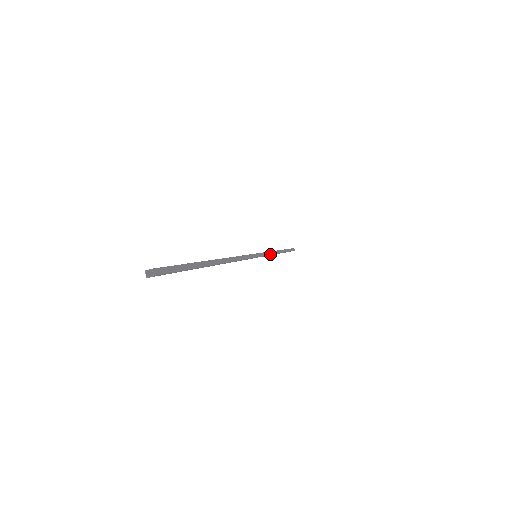
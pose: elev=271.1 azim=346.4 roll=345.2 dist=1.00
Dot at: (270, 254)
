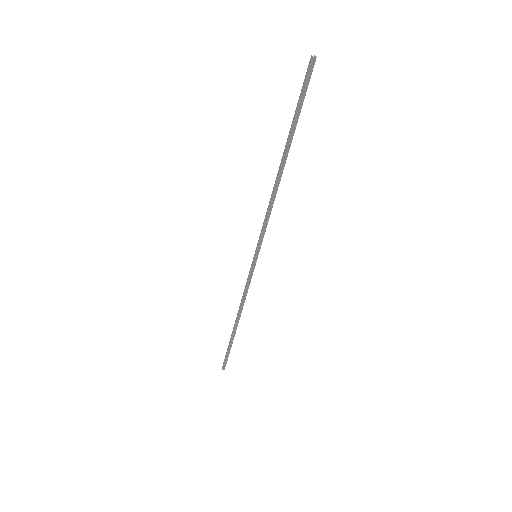
Dot at: occluded
